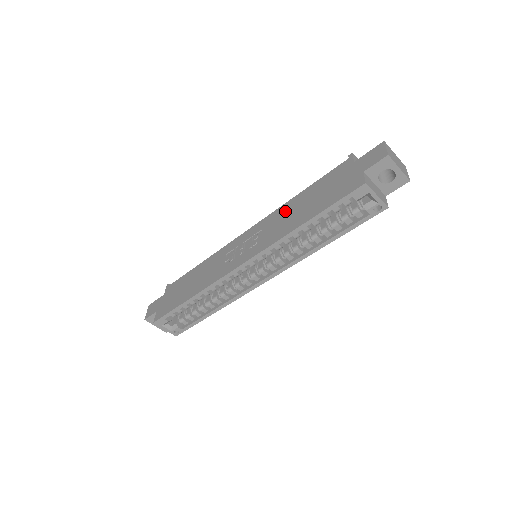
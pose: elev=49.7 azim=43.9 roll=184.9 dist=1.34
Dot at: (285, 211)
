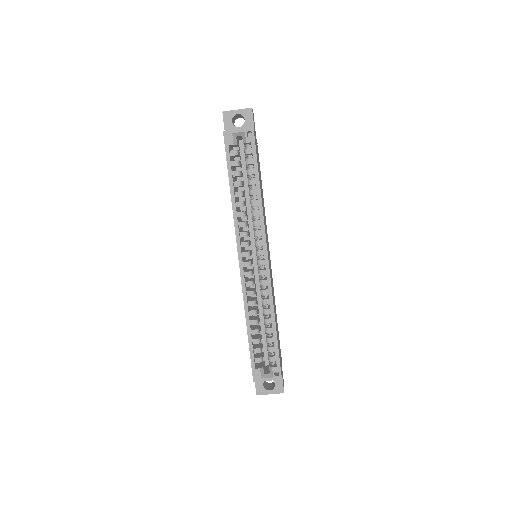
Dot at: occluded
